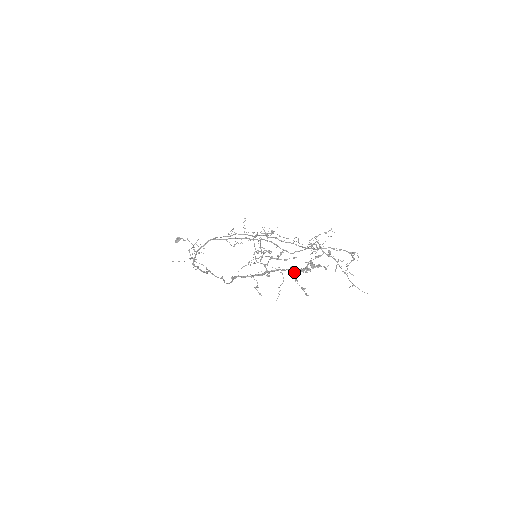
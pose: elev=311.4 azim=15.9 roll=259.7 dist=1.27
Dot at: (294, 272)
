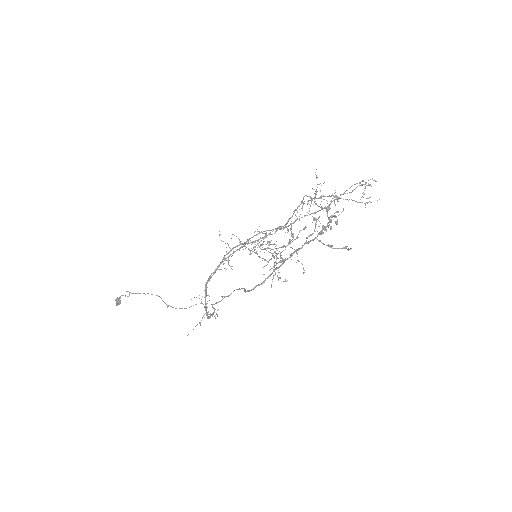
Dot at: (320, 241)
